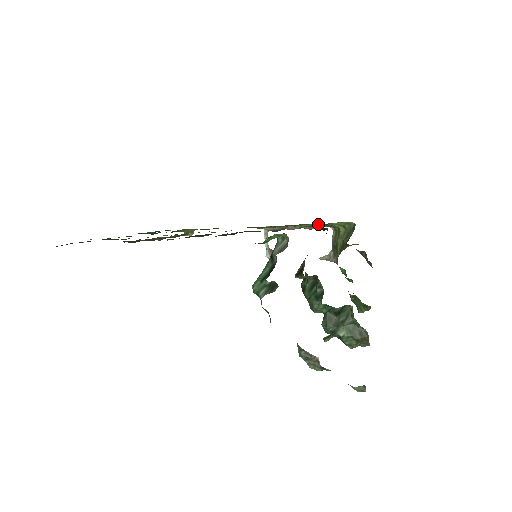
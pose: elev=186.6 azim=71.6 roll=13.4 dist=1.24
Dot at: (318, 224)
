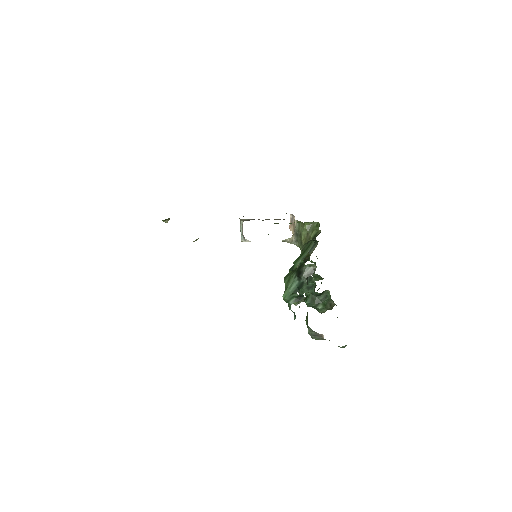
Dot at: occluded
